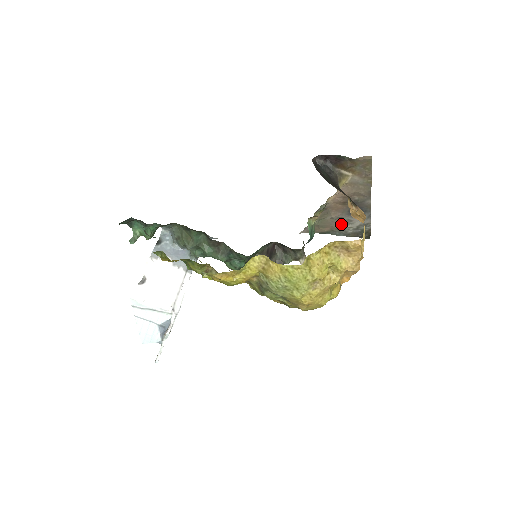
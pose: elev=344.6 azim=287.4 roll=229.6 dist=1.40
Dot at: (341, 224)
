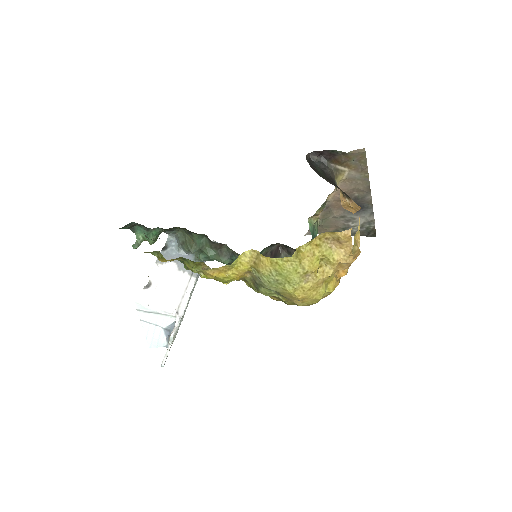
Dot at: (345, 223)
